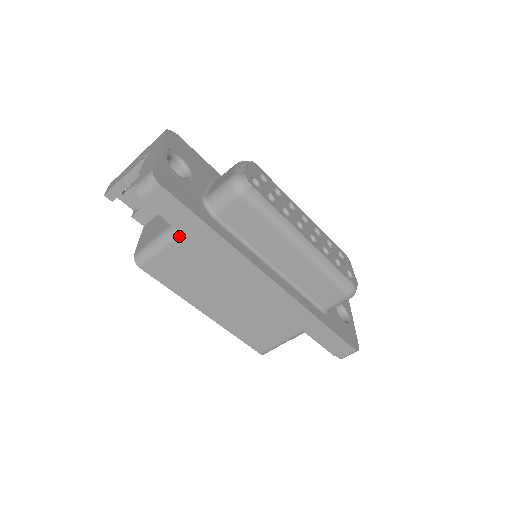
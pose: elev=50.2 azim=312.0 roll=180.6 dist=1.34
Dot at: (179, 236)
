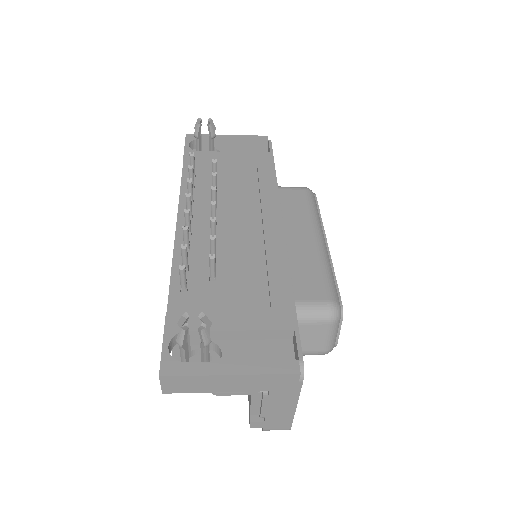
Dot at: occluded
